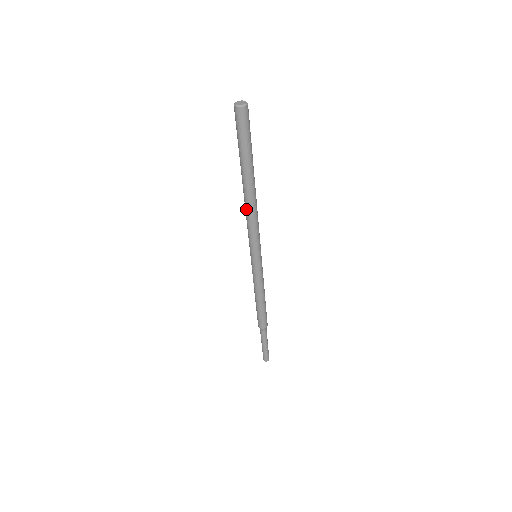
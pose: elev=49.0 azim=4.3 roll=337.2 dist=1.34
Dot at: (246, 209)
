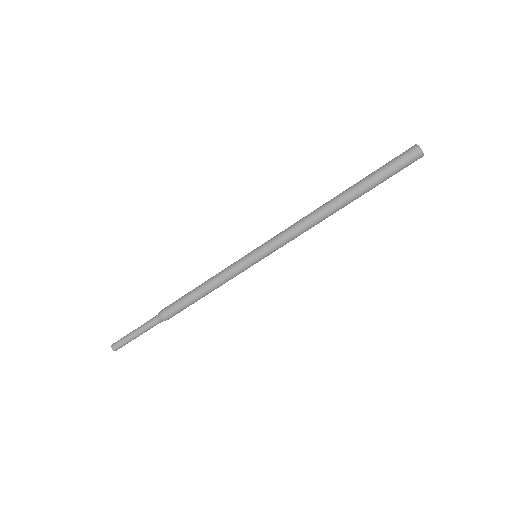
Dot at: (311, 213)
